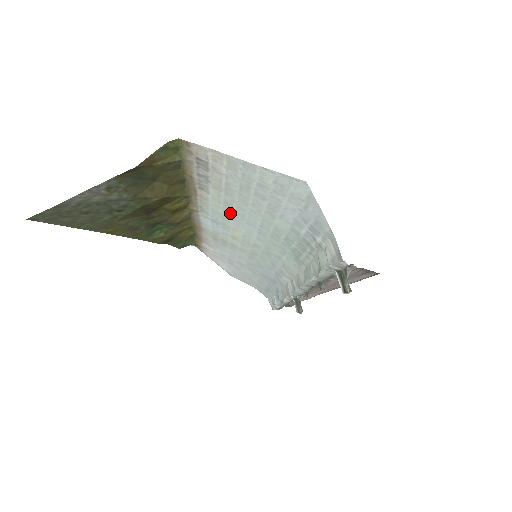
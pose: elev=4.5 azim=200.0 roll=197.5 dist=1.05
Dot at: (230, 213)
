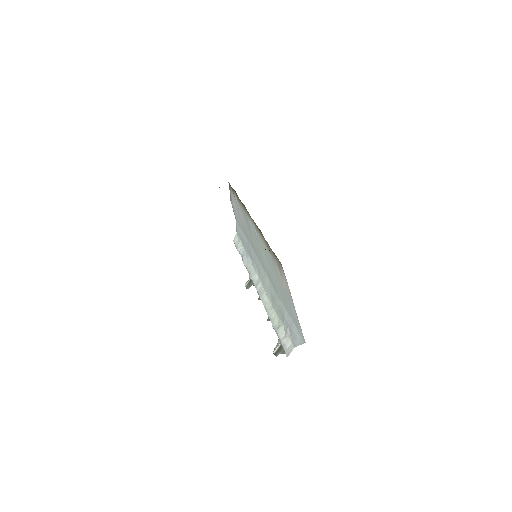
Dot at: (267, 257)
